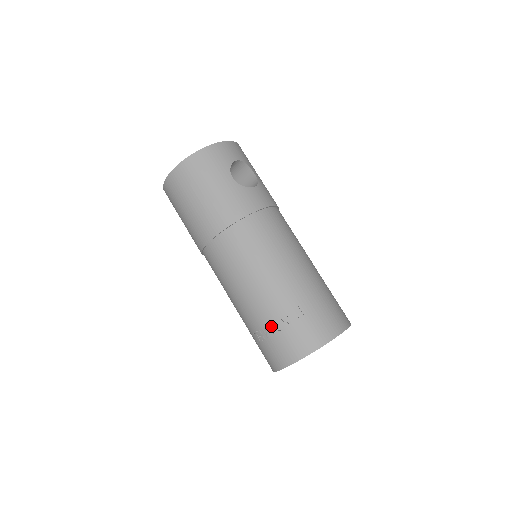
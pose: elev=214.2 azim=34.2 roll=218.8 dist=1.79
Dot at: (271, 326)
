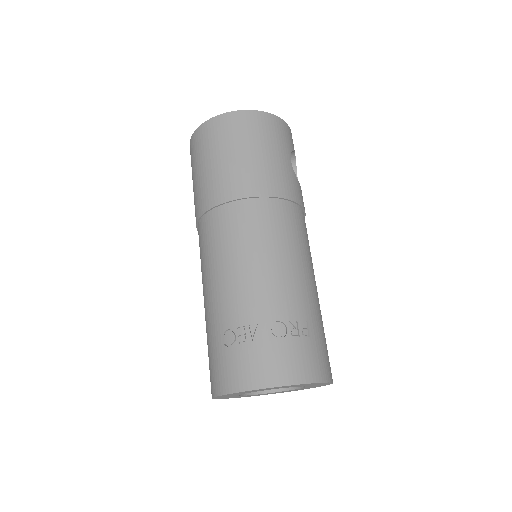
Dot at: (267, 327)
